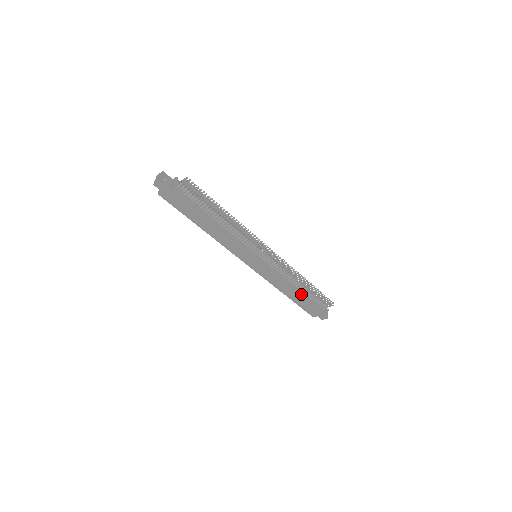
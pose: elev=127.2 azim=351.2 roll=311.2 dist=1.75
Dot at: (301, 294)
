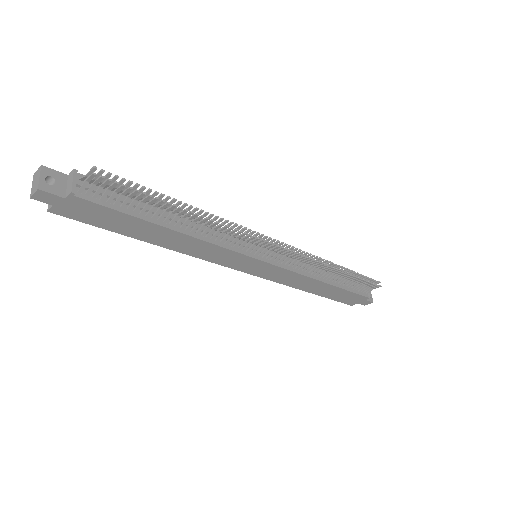
Dot at: (334, 286)
